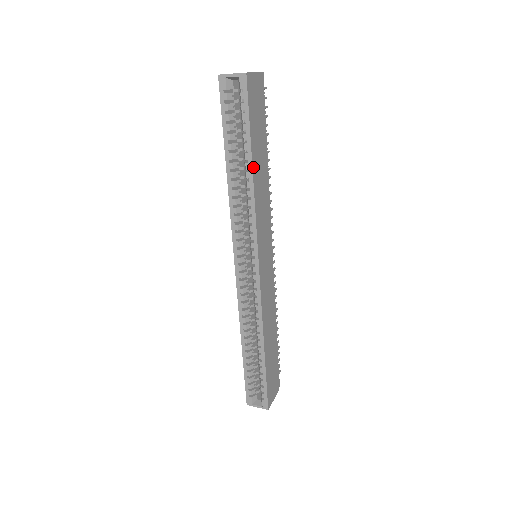
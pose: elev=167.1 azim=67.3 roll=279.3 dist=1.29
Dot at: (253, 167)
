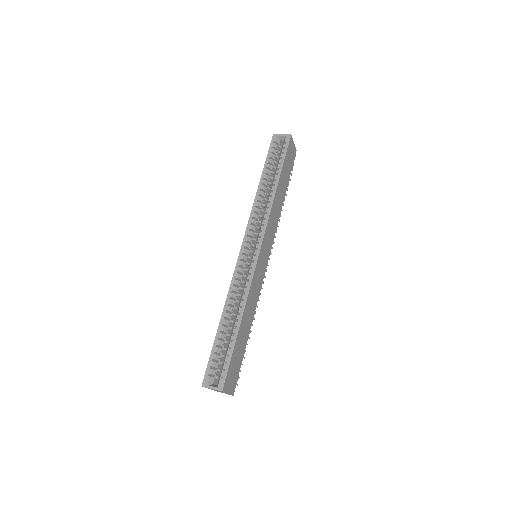
Dot at: (278, 184)
